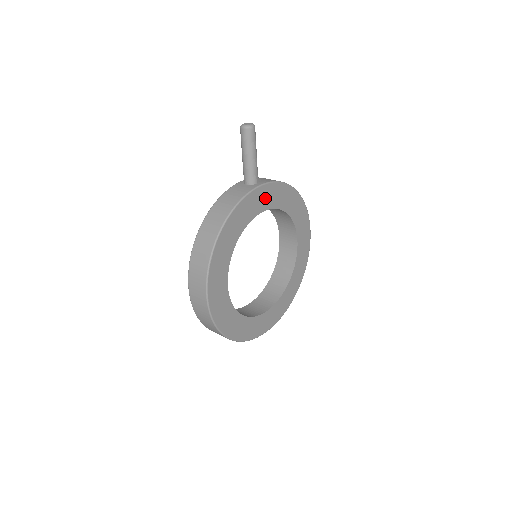
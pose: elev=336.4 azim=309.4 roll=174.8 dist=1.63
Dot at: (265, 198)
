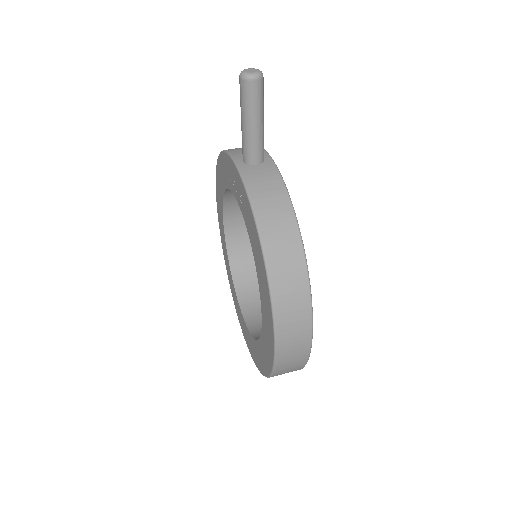
Dot at: occluded
